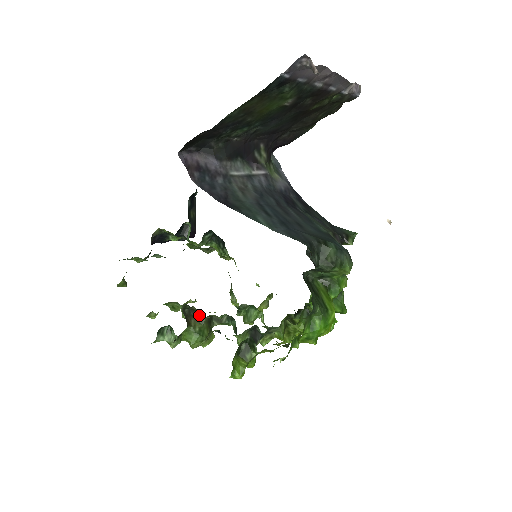
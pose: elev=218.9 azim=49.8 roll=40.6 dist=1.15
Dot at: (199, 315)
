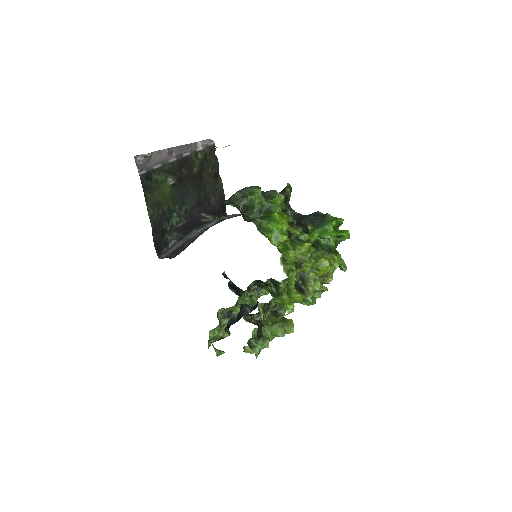
Dot at: occluded
